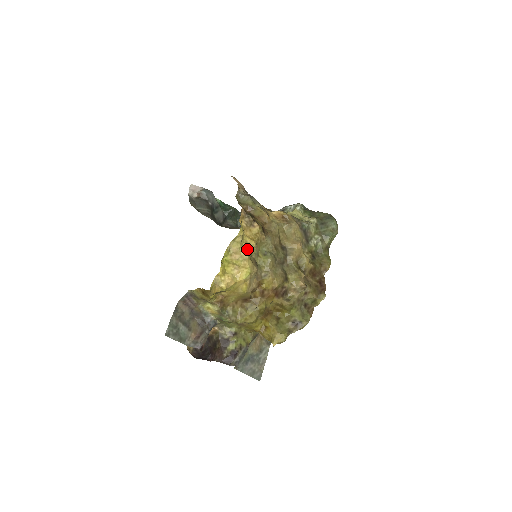
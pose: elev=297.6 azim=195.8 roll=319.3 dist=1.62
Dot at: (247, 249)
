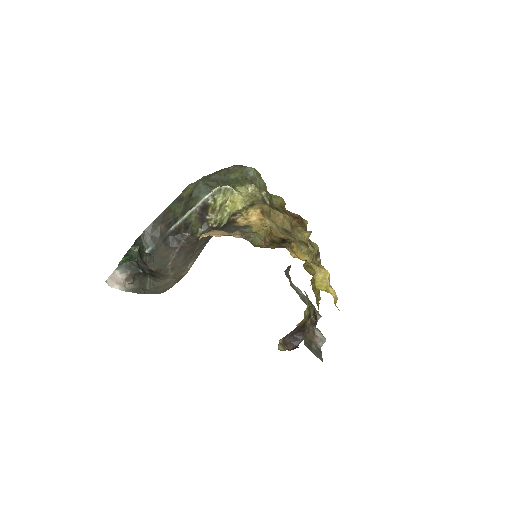
Dot at: (312, 264)
